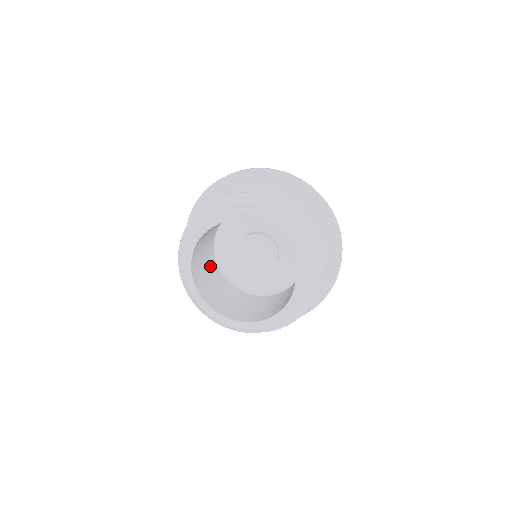
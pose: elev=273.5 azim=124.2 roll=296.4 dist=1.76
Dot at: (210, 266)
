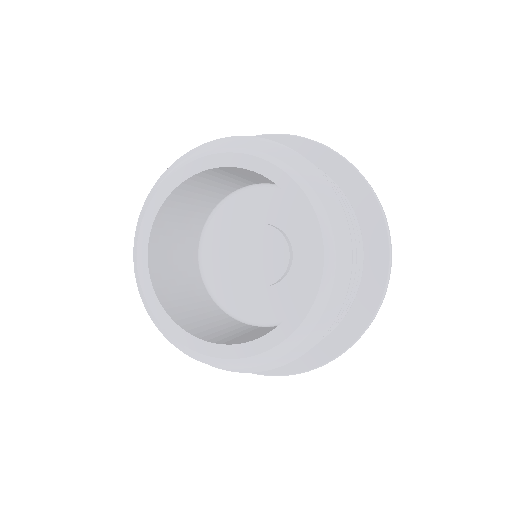
Dot at: (189, 279)
